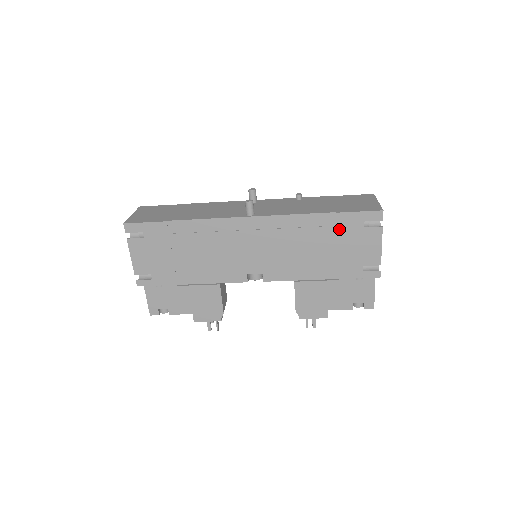
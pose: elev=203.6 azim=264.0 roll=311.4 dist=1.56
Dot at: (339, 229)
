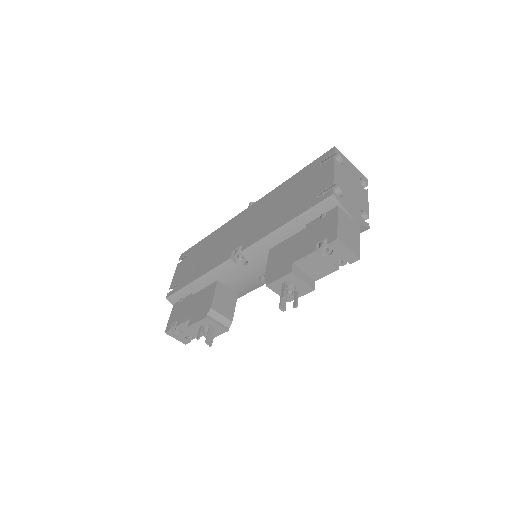
Dot at: (302, 179)
